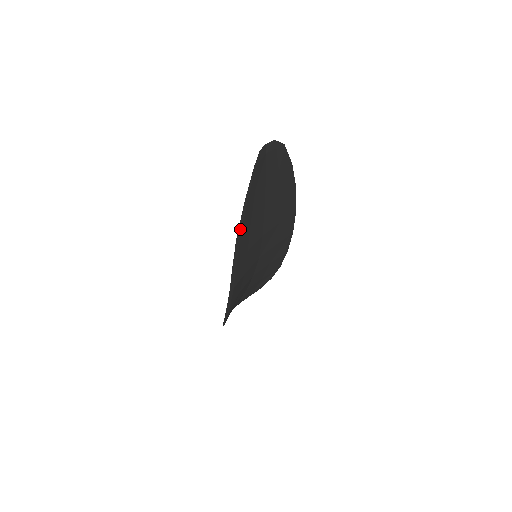
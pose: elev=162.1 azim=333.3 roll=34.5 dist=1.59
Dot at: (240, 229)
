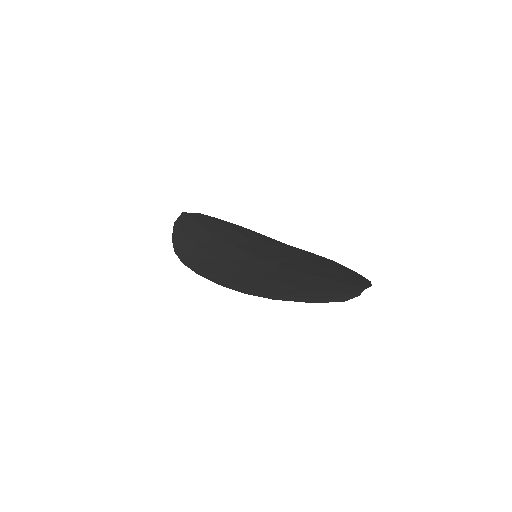
Dot at: (283, 298)
